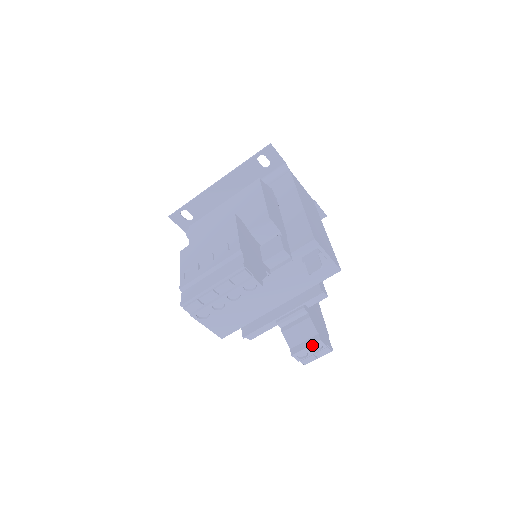
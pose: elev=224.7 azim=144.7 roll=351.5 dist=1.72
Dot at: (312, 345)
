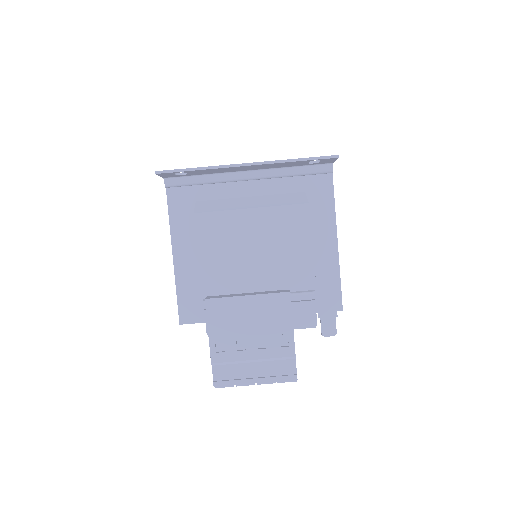
Dot at: occluded
